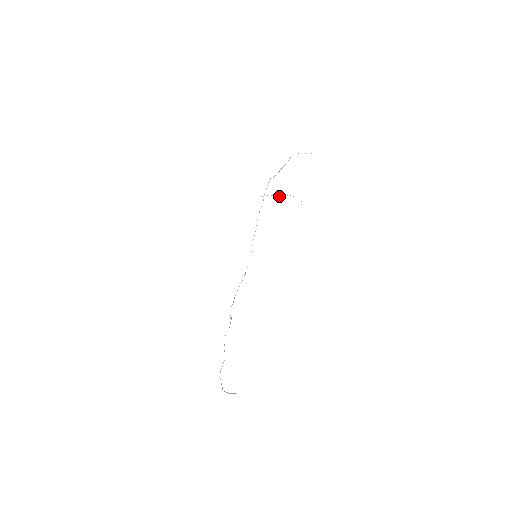
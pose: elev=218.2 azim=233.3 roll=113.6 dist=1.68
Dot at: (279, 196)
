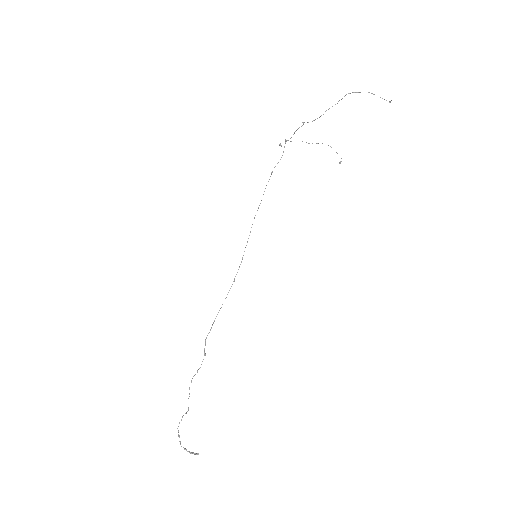
Dot at: occluded
